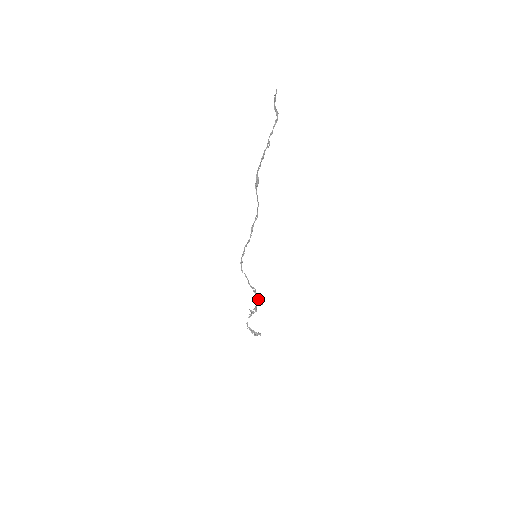
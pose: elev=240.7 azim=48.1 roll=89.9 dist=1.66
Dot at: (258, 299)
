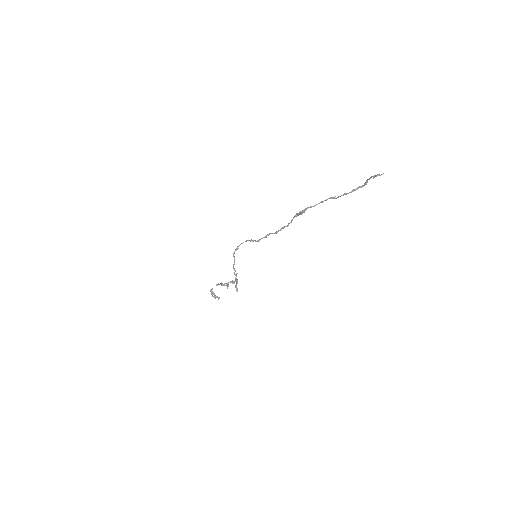
Dot at: (236, 285)
